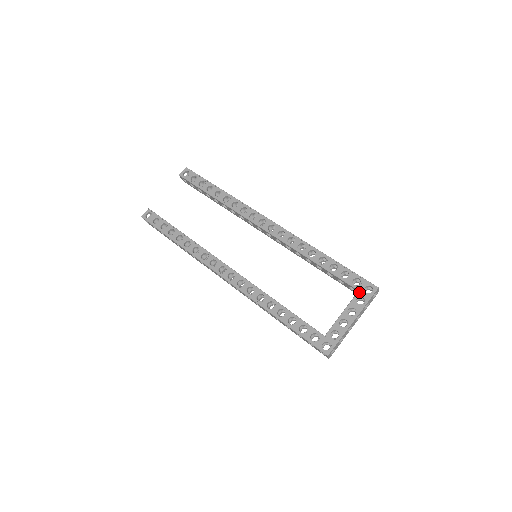
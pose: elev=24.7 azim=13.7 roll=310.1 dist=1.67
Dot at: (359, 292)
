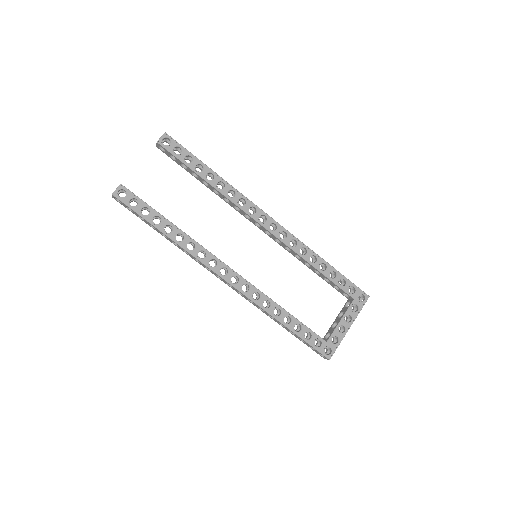
Dot at: (354, 300)
